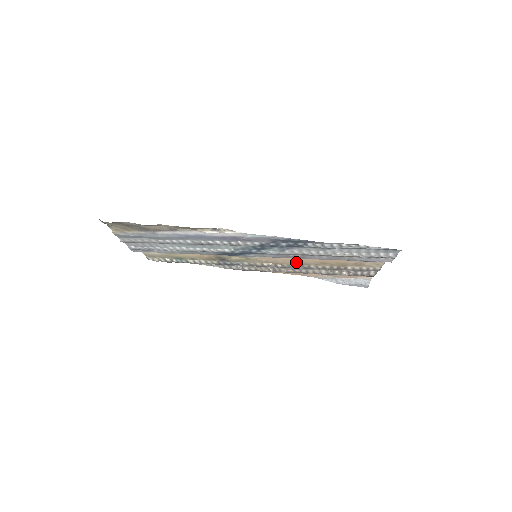
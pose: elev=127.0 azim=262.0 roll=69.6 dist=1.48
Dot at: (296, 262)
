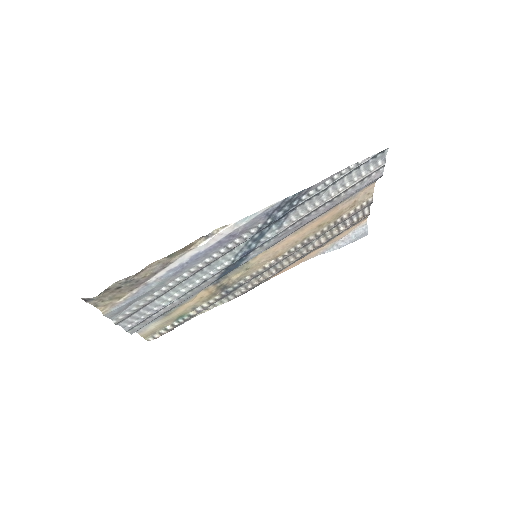
Dot at: (295, 242)
